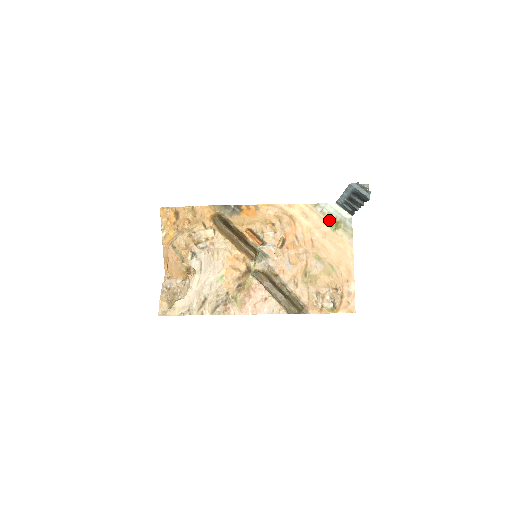
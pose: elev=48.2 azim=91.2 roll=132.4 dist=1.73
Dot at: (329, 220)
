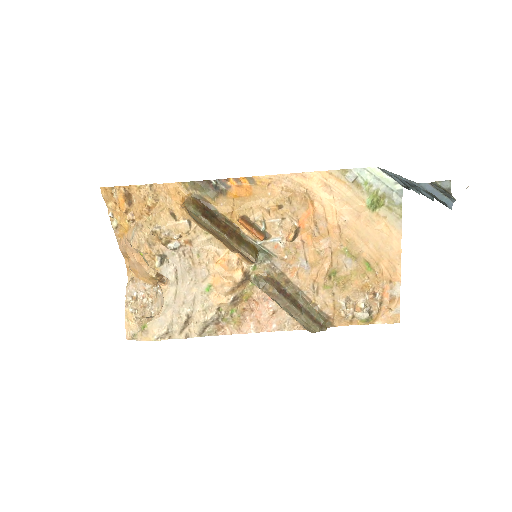
Dot at: (366, 194)
